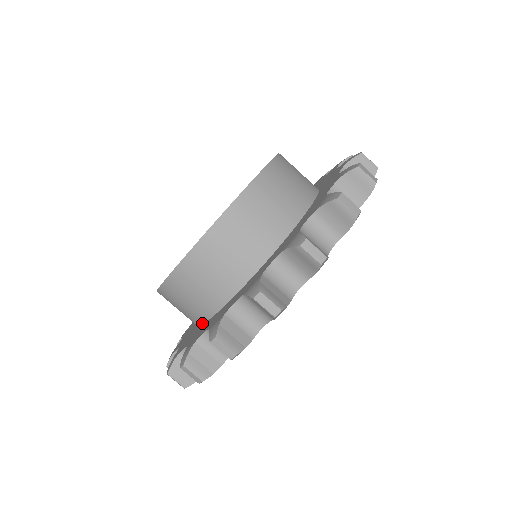
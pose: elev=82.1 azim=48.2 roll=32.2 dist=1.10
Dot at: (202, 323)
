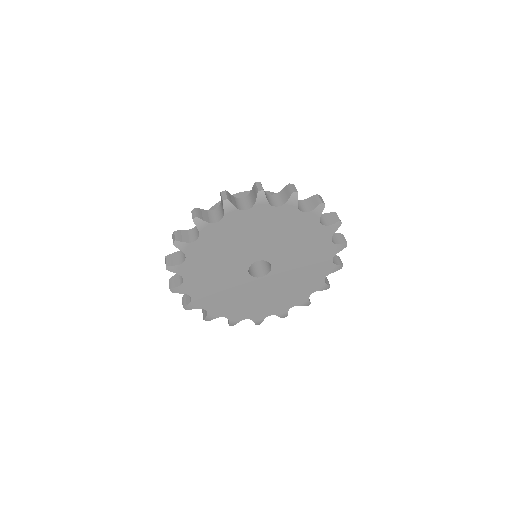
Dot at: occluded
